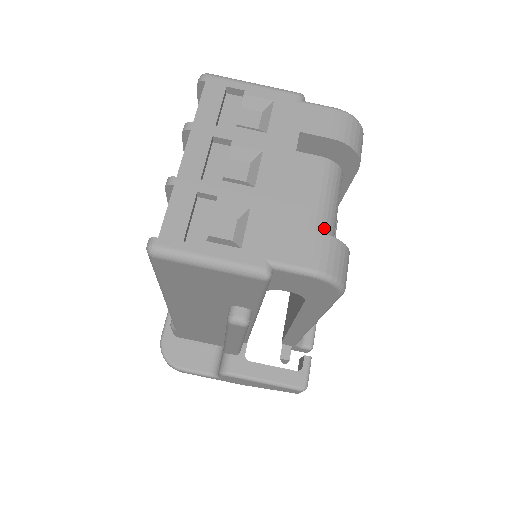
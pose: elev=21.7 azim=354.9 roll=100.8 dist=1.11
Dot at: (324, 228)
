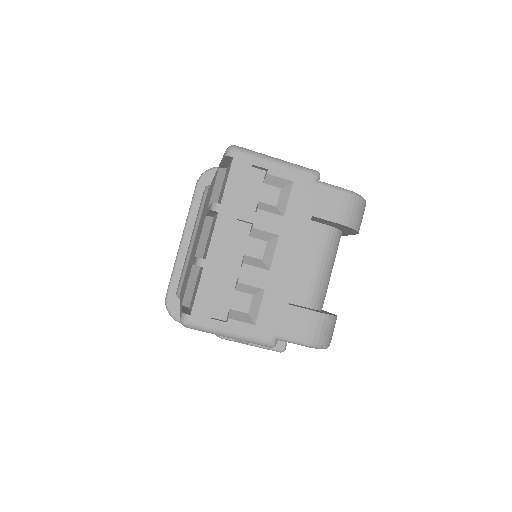
Dot at: (320, 291)
